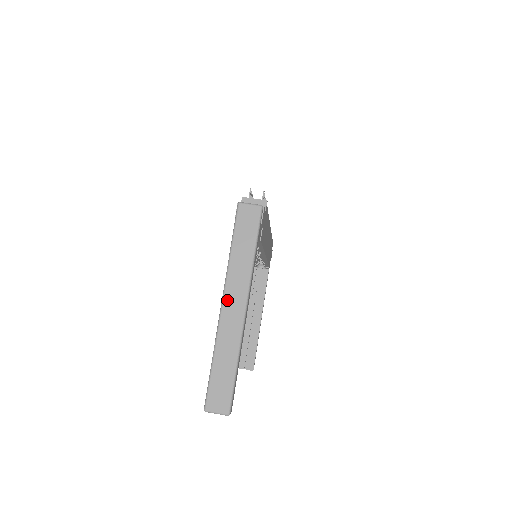
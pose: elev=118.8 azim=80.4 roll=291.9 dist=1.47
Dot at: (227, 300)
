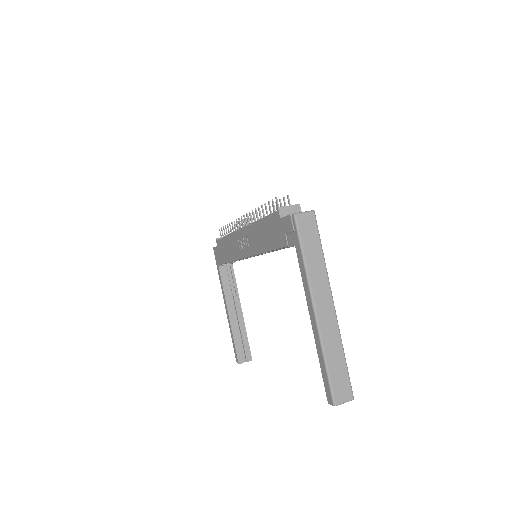
Dot at: (317, 304)
